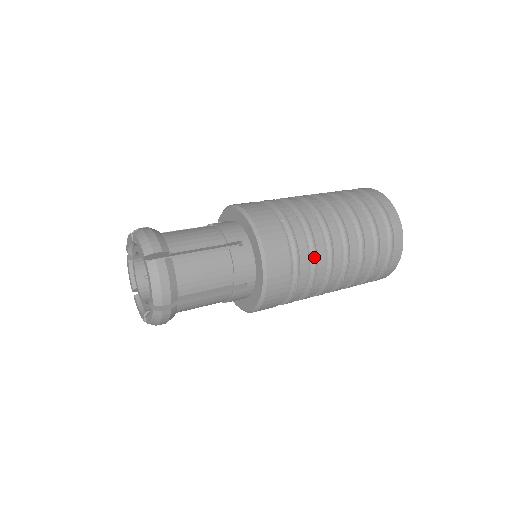
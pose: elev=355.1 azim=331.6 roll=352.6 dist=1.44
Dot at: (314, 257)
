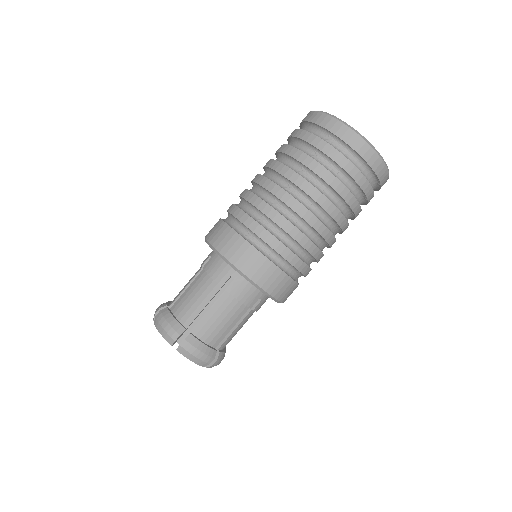
Dot at: (298, 245)
